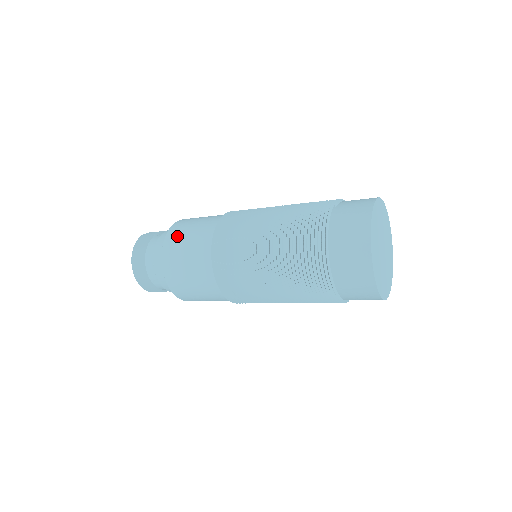
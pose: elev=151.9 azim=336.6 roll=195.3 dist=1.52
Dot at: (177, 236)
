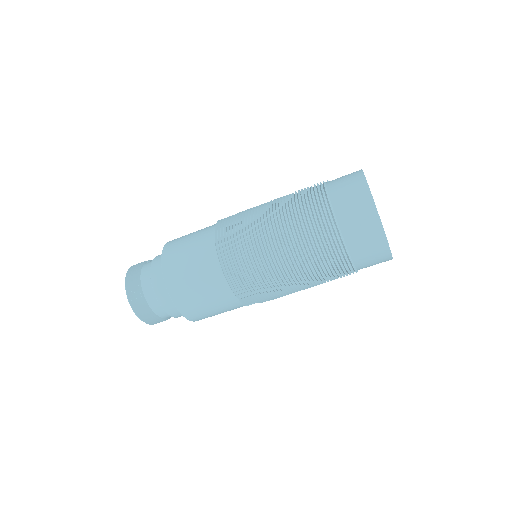
Dot at: (176, 242)
